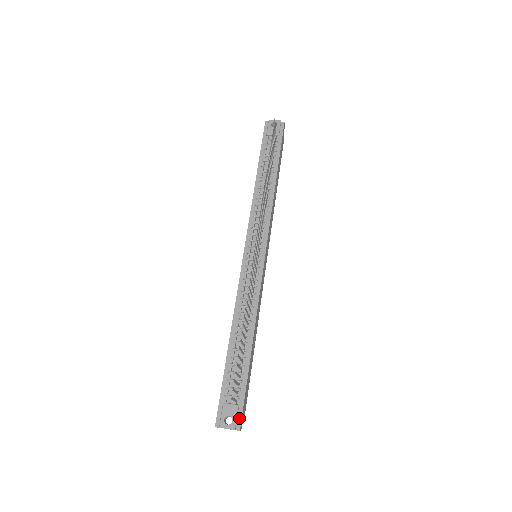
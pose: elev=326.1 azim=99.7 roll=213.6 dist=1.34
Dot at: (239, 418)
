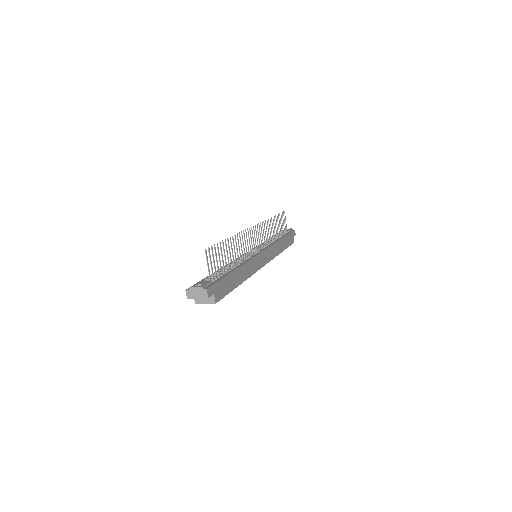
Dot at: (209, 286)
